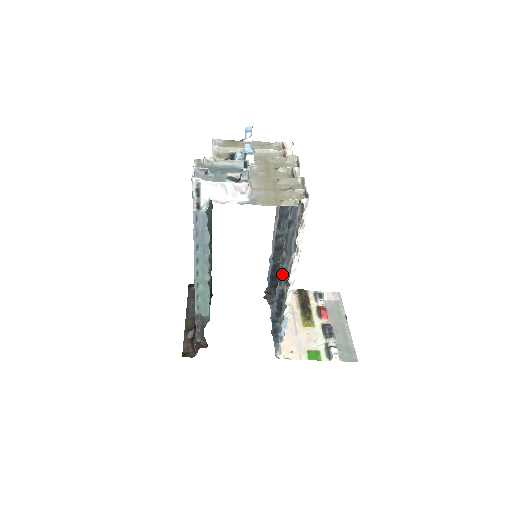
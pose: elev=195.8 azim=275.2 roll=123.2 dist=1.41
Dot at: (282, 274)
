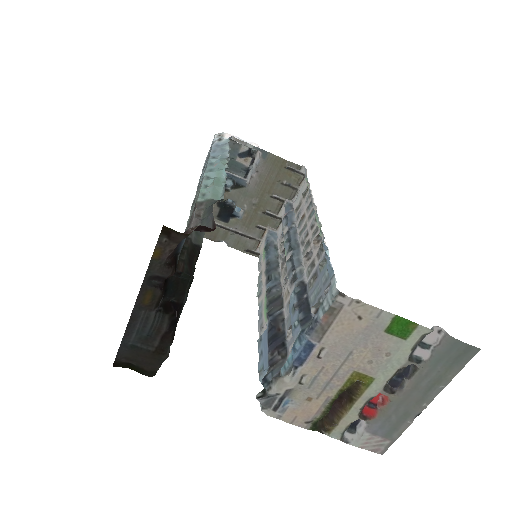
Dot at: (295, 267)
